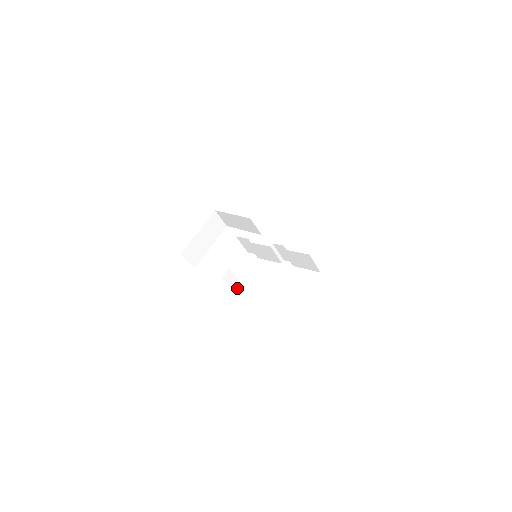
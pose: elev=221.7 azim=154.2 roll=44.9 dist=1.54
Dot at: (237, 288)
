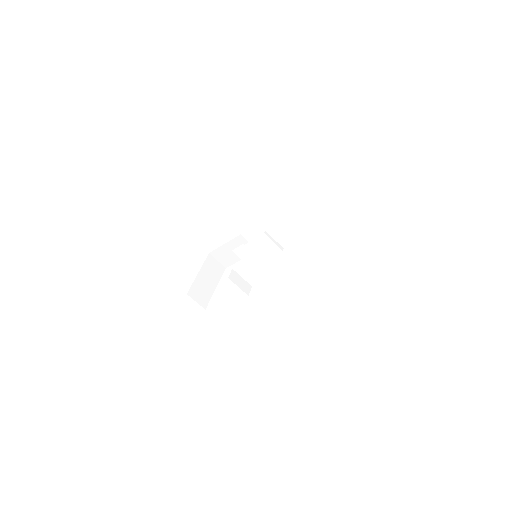
Dot at: (248, 291)
